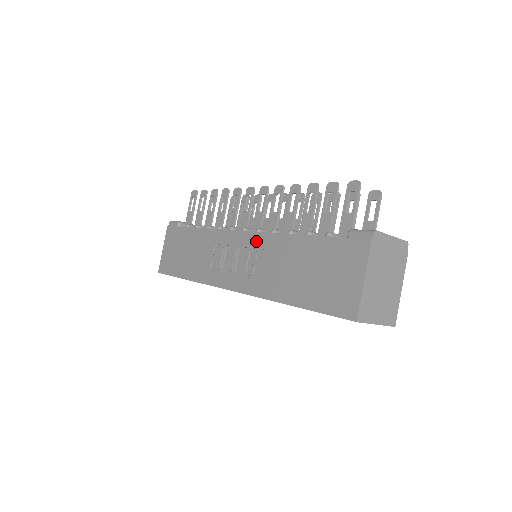
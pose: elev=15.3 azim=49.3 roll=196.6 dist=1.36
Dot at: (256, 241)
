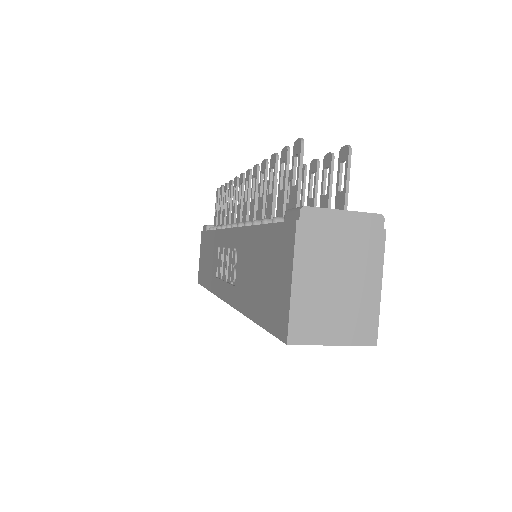
Dot at: (235, 239)
